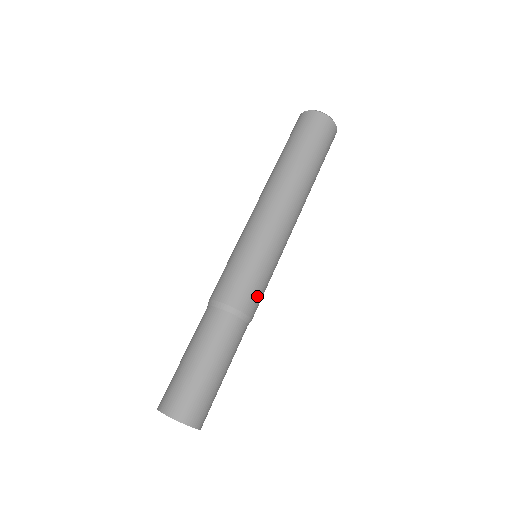
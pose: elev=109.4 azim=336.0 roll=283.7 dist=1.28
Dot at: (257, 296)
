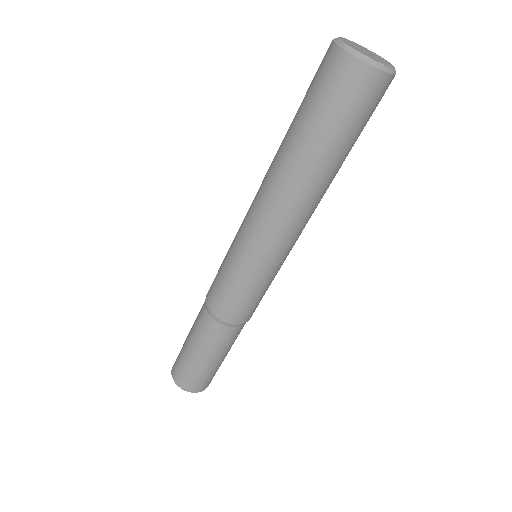
Dot at: (245, 308)
